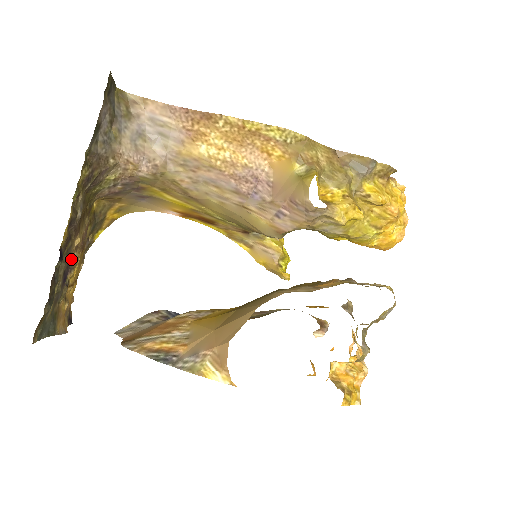
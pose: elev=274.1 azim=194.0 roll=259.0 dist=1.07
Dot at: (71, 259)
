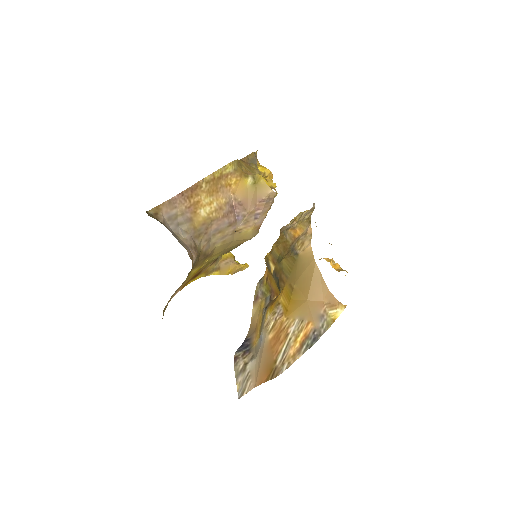
Dot at: occluded
